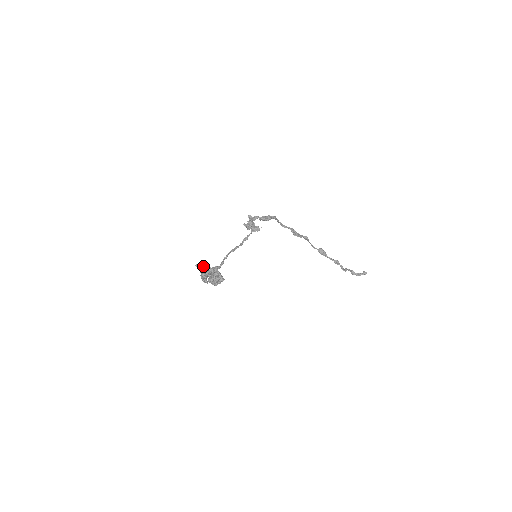
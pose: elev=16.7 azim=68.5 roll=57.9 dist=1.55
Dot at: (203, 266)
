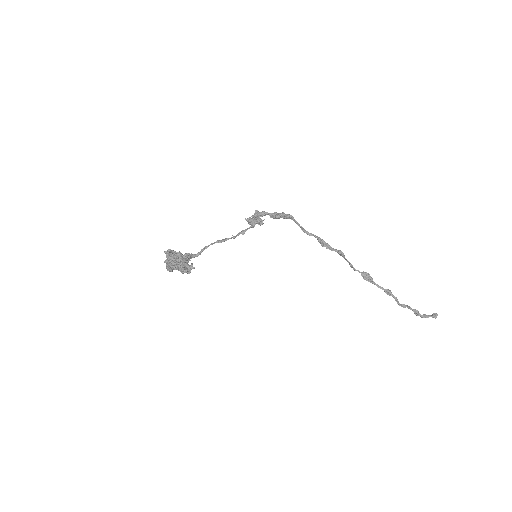
Dot at: (172, 252)
